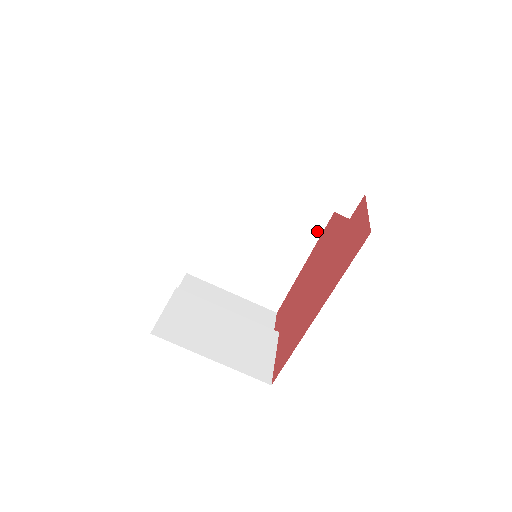
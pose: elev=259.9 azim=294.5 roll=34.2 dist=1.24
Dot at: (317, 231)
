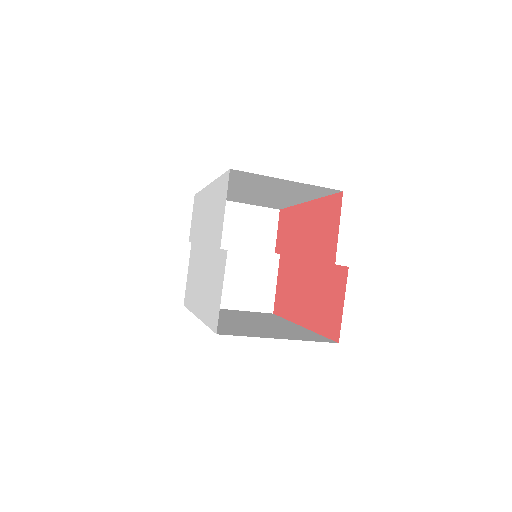
Dot at: (314, 197)
